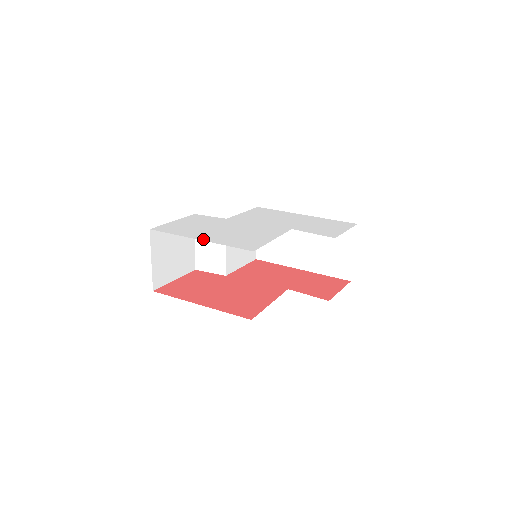
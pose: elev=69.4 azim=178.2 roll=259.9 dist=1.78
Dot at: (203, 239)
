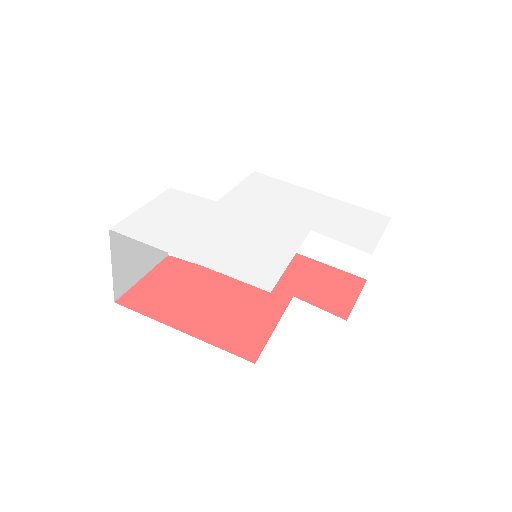
Dot at: (193, 258)
